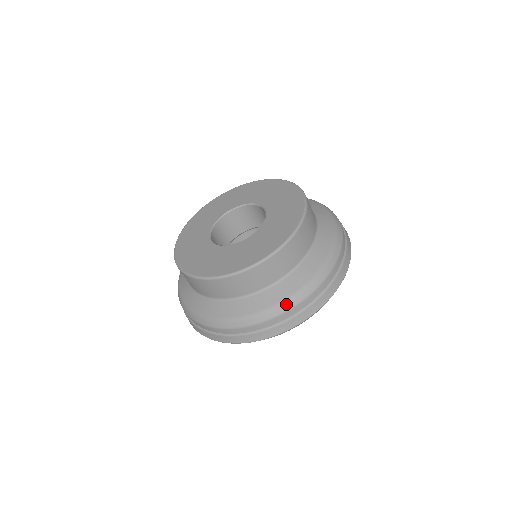
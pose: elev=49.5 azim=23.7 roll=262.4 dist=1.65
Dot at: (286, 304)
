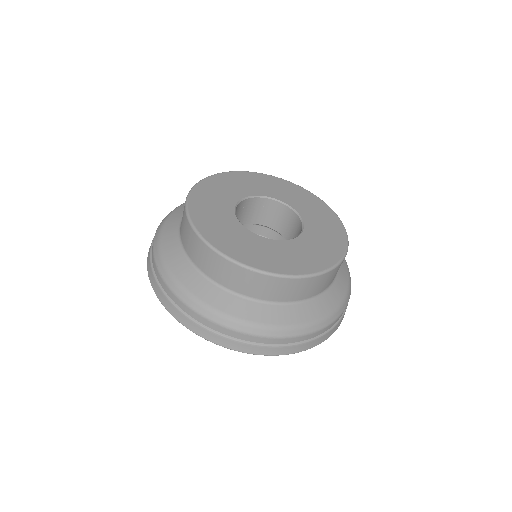
Dot at: (349, 294)
